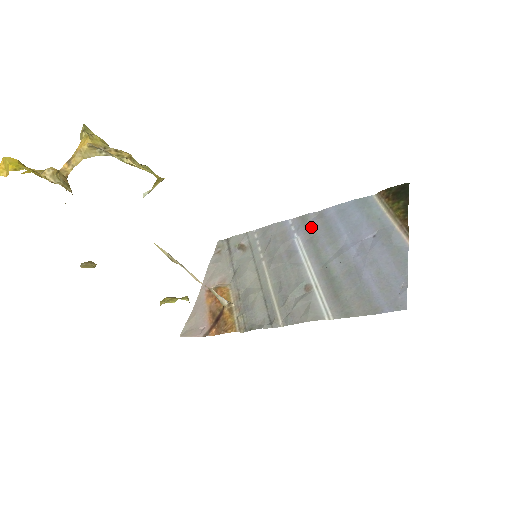
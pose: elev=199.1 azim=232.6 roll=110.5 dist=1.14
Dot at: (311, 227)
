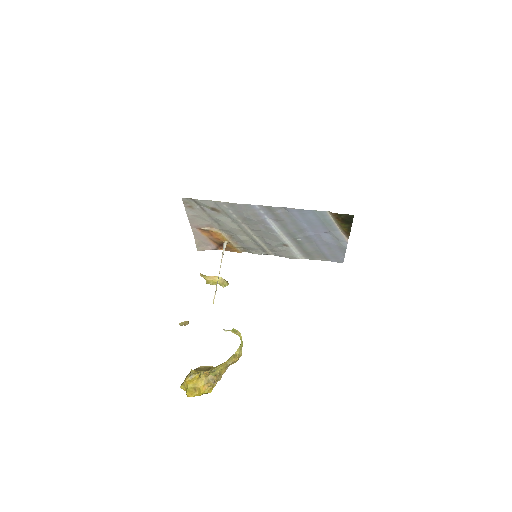
Dot at: (279, 217)
